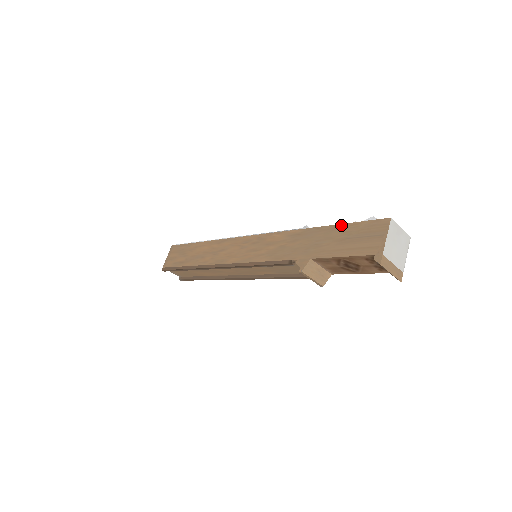
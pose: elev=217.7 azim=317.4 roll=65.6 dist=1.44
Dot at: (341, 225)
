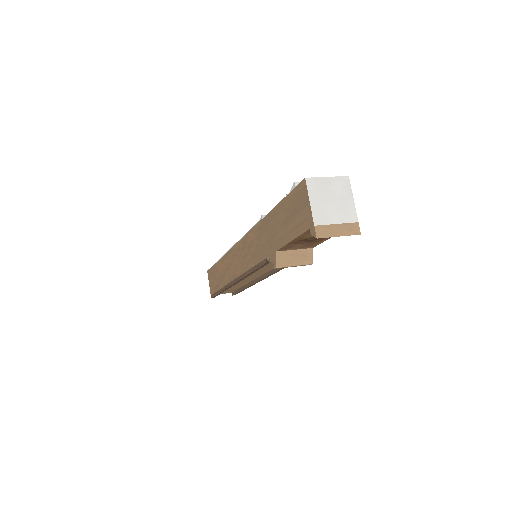
Dot at: (279, 204)
